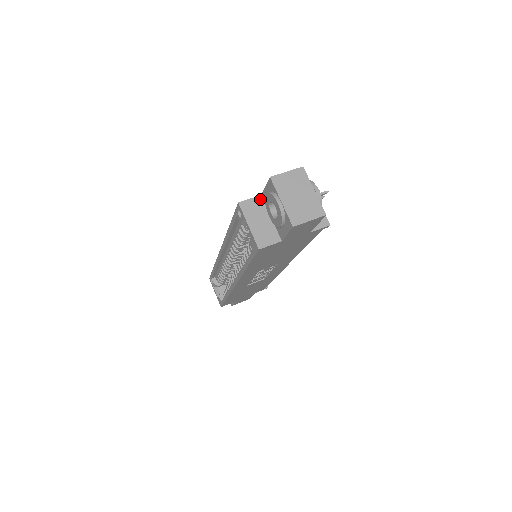
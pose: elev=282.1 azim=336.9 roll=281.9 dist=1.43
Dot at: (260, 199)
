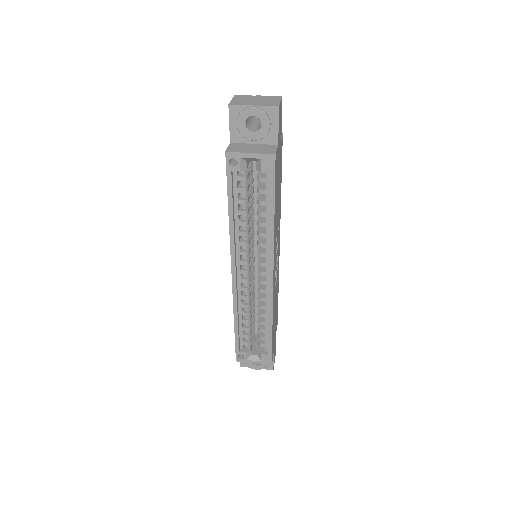
Dot at: (233, 144)
